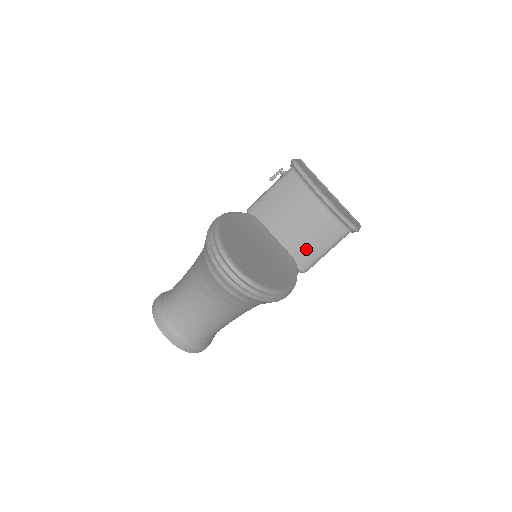
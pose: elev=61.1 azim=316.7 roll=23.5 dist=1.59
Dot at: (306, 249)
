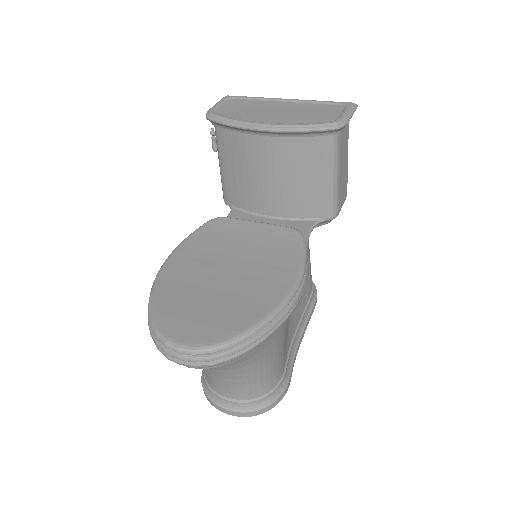
Dot at: (309, 195)
